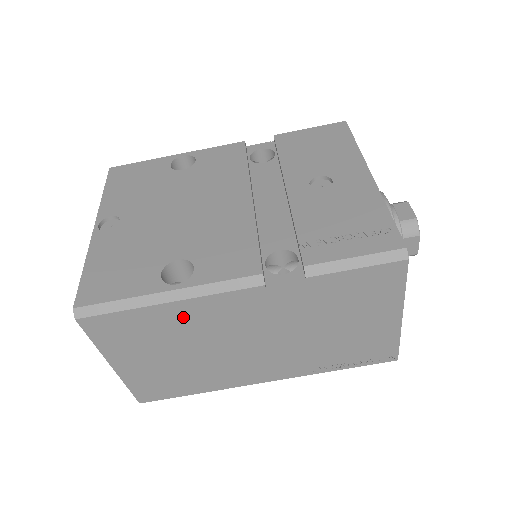
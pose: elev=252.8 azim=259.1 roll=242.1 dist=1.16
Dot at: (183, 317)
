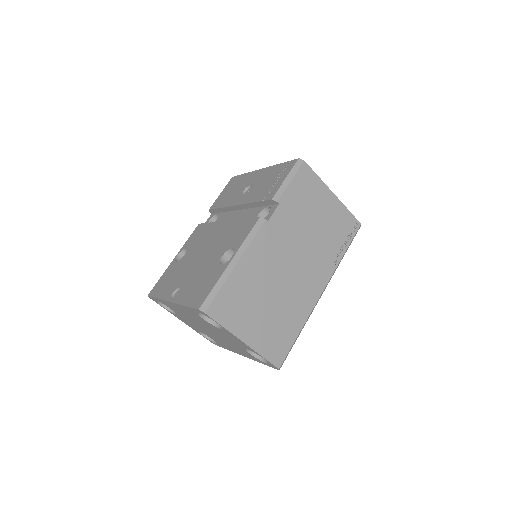
Dot at: (249, 270)
